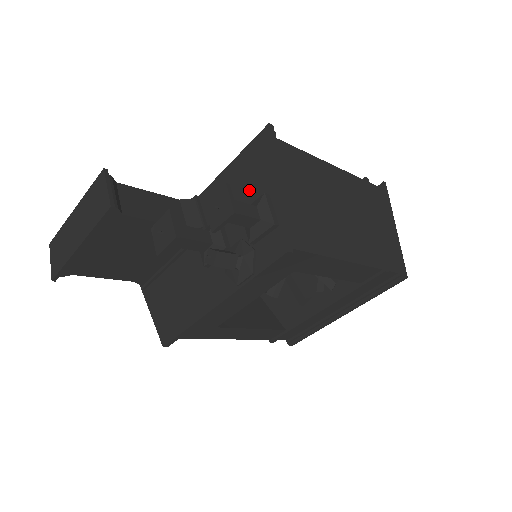
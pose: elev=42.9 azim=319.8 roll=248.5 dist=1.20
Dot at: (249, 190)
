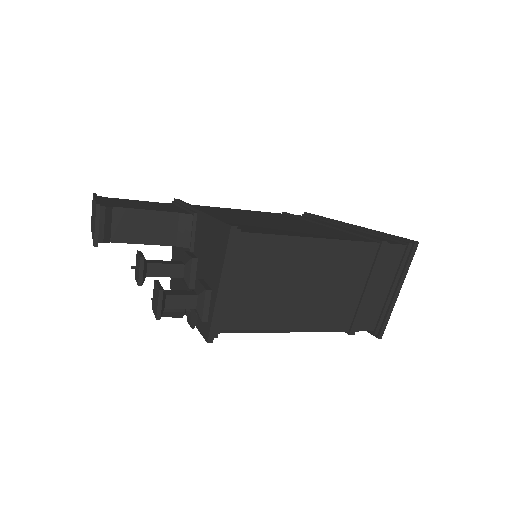
Dot at: (211, 262)
